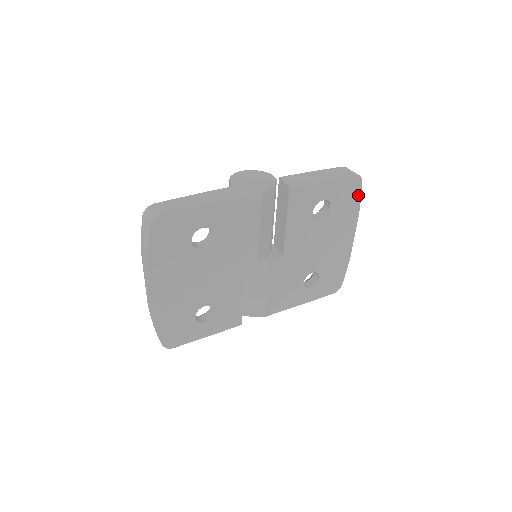
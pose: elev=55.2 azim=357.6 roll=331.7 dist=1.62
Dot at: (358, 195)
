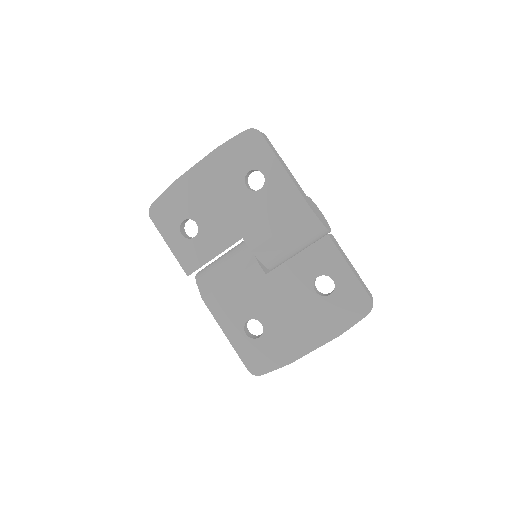
Dot at: (355, 320)
